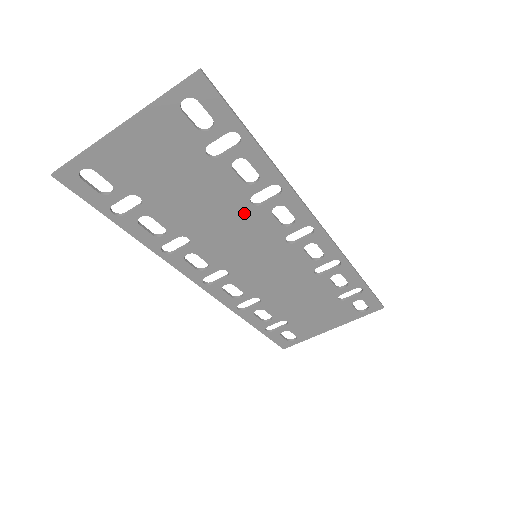
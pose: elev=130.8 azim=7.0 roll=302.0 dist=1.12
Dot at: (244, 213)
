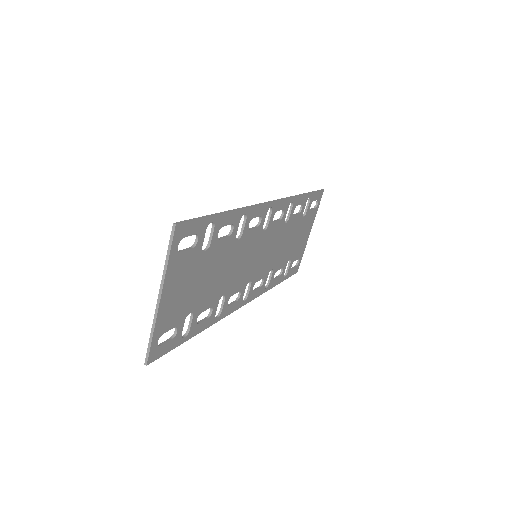
Dot at: (238, 248)
